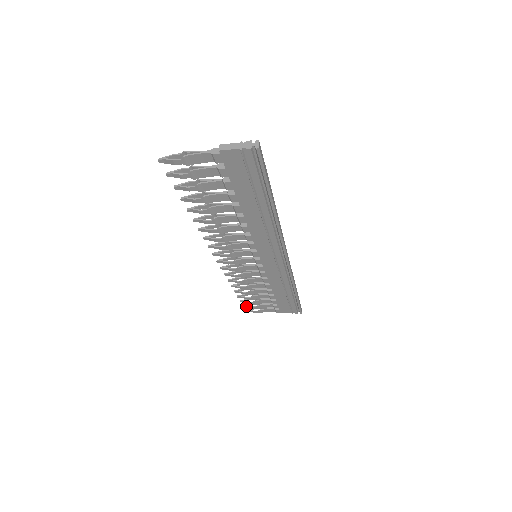
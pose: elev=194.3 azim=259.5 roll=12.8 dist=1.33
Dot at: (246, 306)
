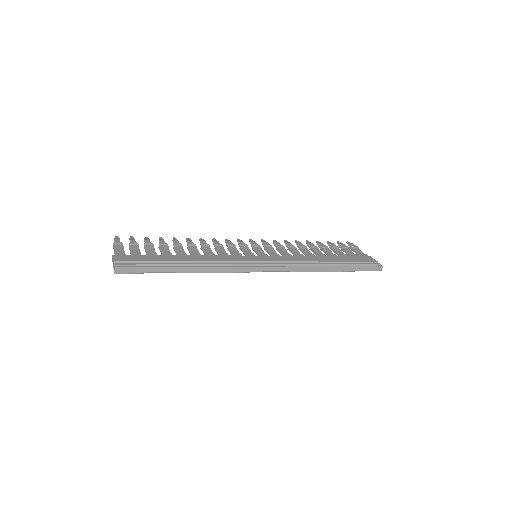
Dot at: (338, 244)
